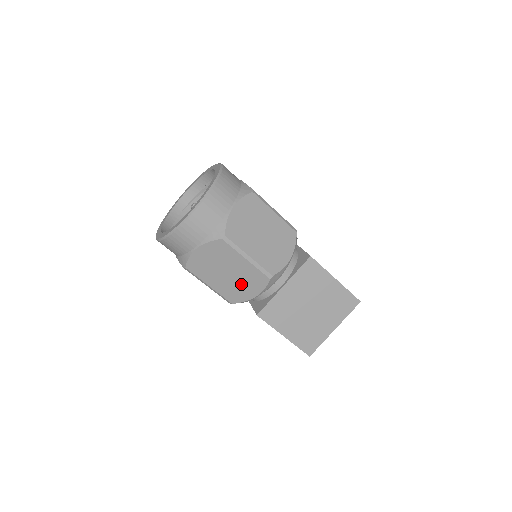
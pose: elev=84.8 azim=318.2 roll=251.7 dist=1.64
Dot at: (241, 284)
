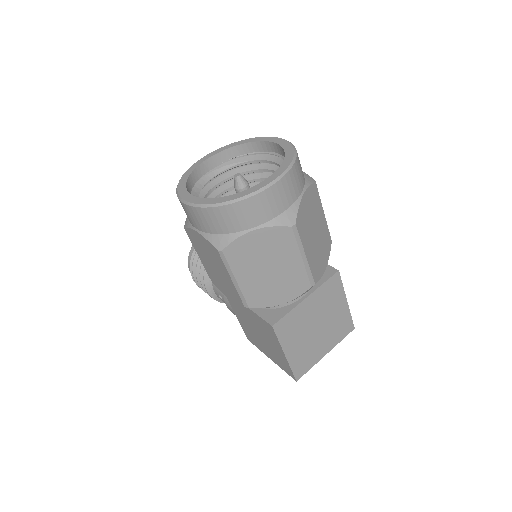
Dot at: (276, 286)
